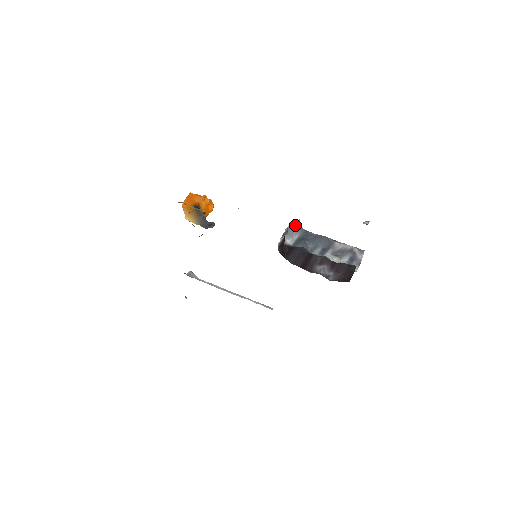
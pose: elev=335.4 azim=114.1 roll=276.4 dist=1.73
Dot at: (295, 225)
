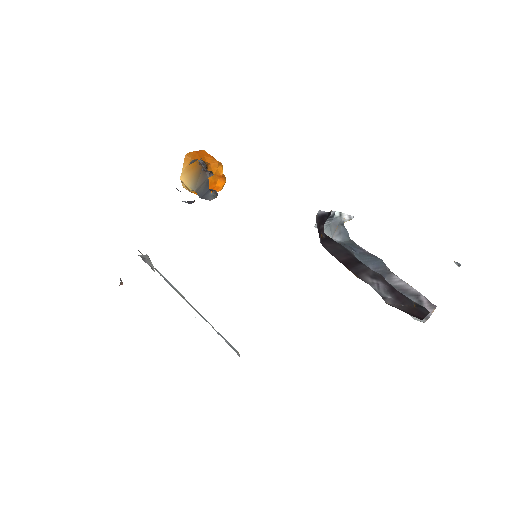
Dot at: (341, 224)
